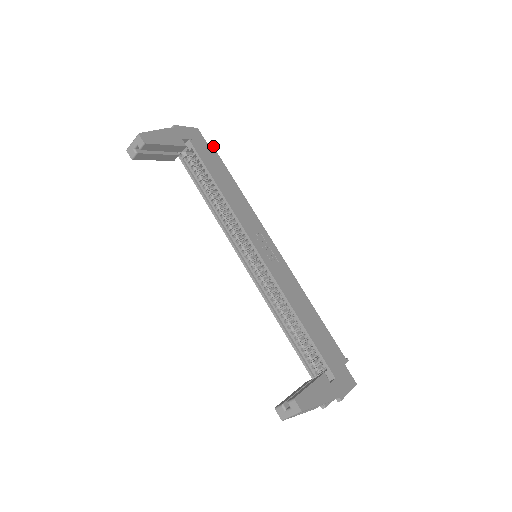
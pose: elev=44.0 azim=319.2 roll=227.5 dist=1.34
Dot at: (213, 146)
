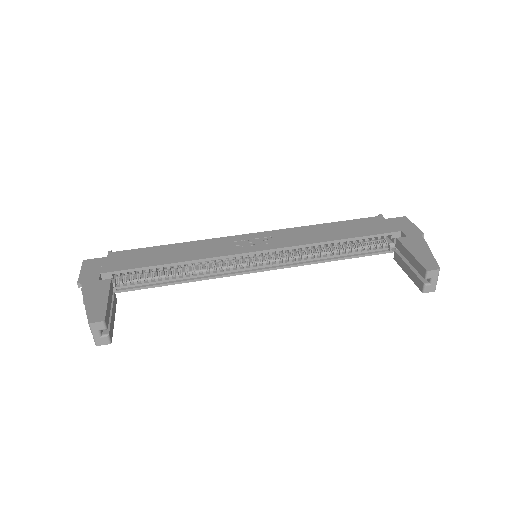
Dot at: (111, 252)
